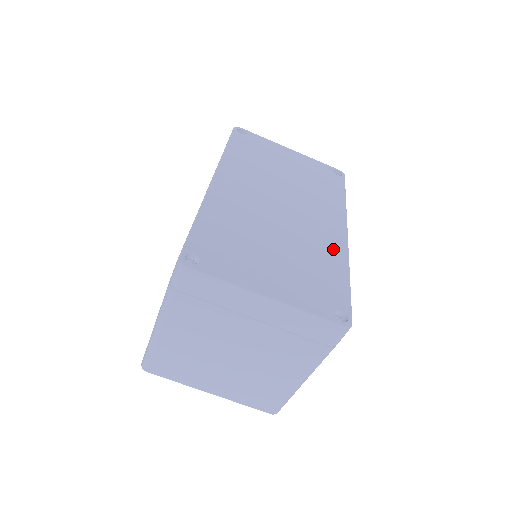
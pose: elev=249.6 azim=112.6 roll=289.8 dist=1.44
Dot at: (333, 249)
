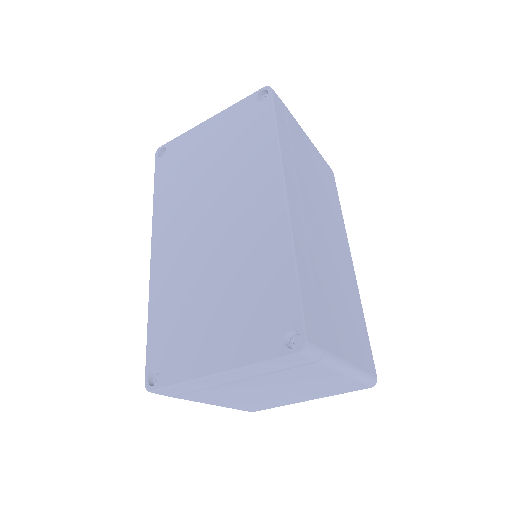
Dot at: (271, 238)
